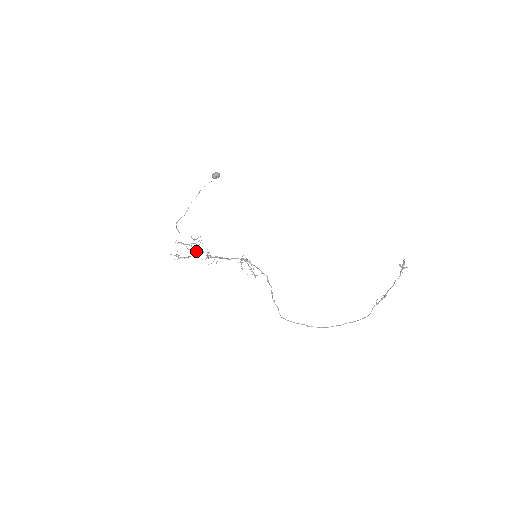
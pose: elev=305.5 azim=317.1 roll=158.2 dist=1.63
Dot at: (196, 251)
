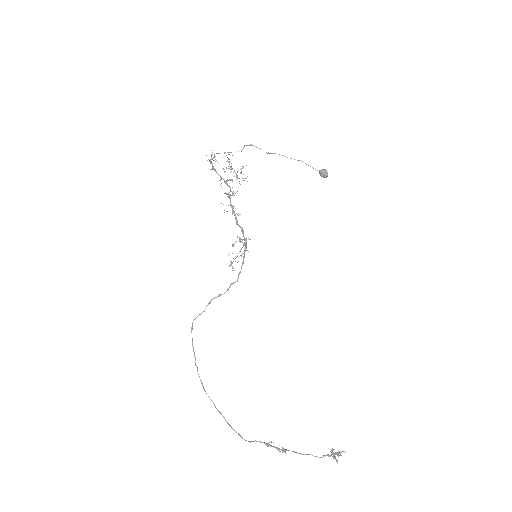
Dot at: occluded
